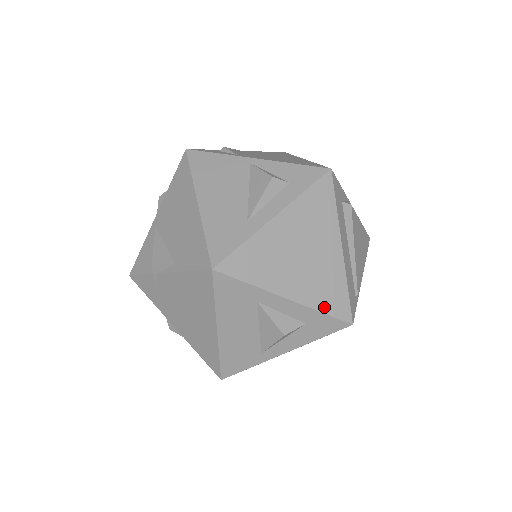
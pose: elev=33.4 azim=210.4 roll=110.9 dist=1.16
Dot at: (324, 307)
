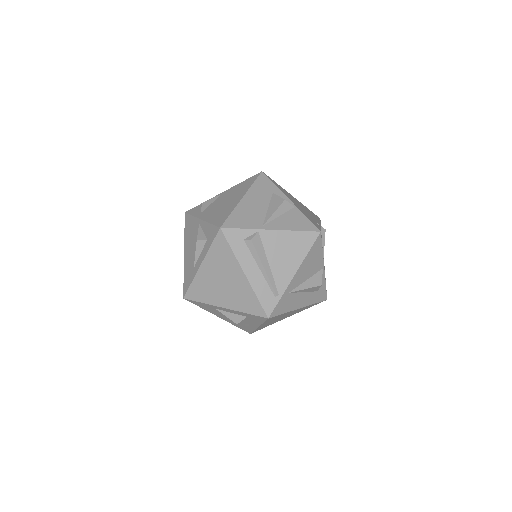
Dot at: (246, 310)
